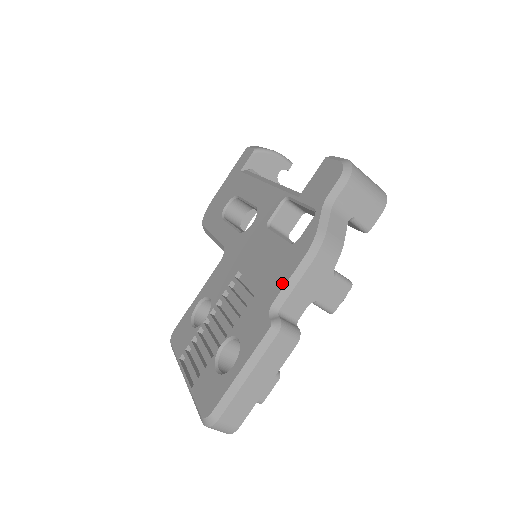
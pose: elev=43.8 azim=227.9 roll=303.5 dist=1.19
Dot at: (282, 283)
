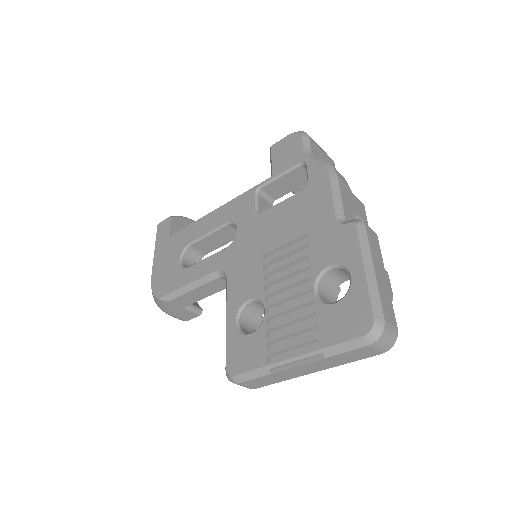
Dot at: (329, 204)
